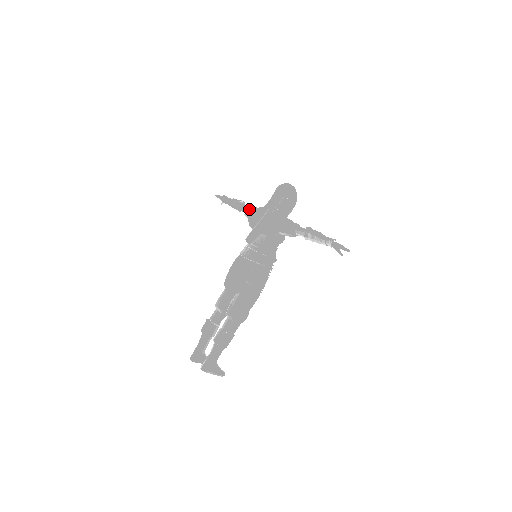
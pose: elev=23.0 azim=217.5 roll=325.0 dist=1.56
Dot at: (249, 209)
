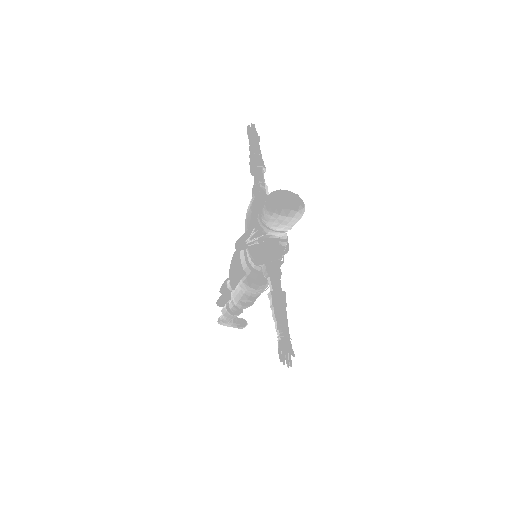
Dot at: (253, 193)
